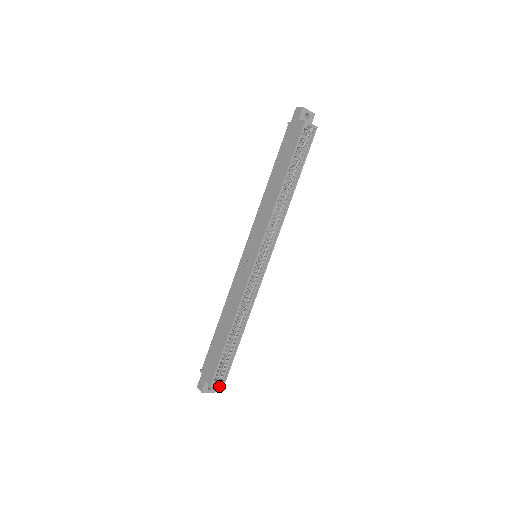
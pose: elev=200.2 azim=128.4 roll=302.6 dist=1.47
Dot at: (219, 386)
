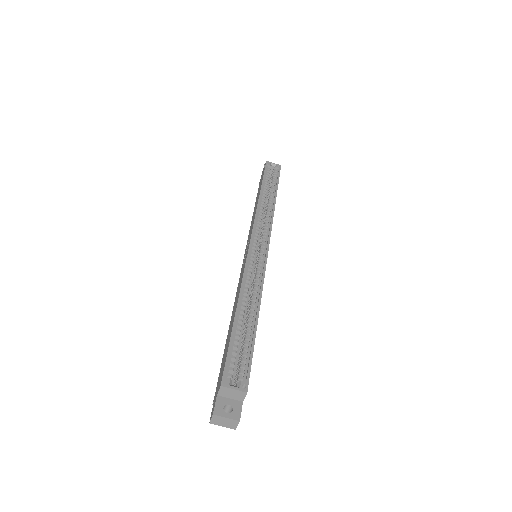
Dot at: (238, 389)
